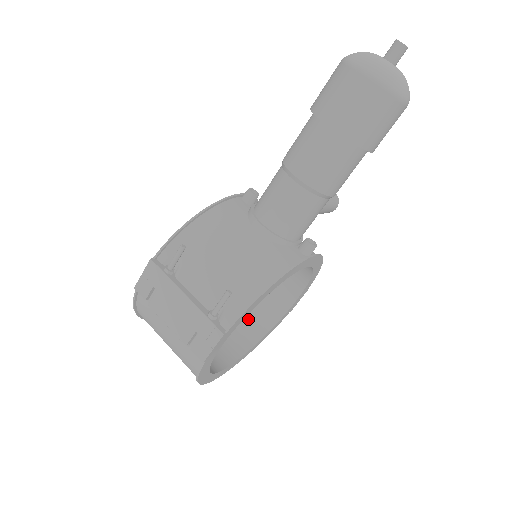
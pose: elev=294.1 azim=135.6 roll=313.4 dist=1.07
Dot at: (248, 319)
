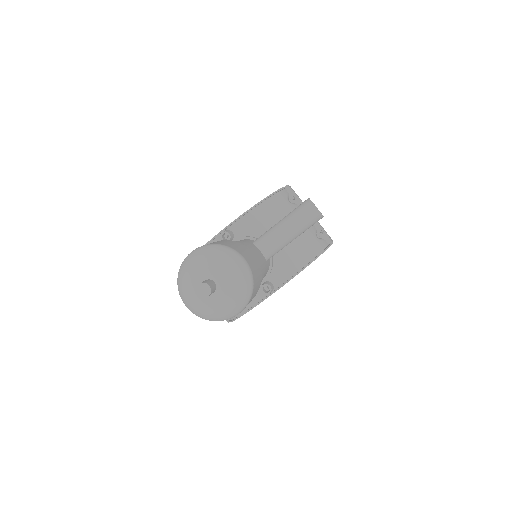
Dot at: occluded
